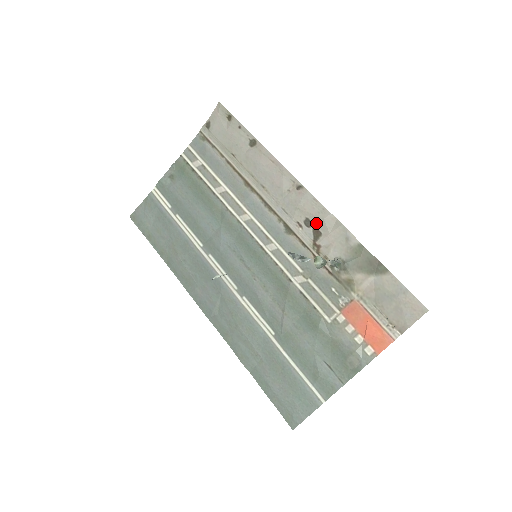
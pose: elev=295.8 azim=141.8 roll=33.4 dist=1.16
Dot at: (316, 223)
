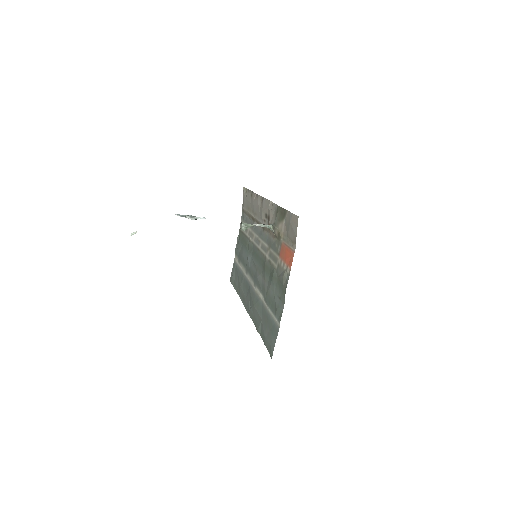
Dot at: (268, 213)
